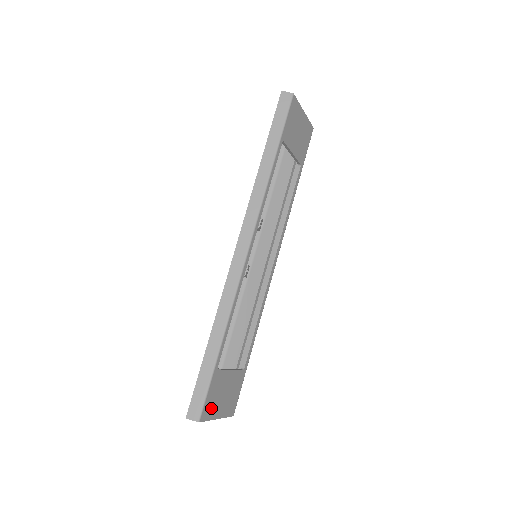
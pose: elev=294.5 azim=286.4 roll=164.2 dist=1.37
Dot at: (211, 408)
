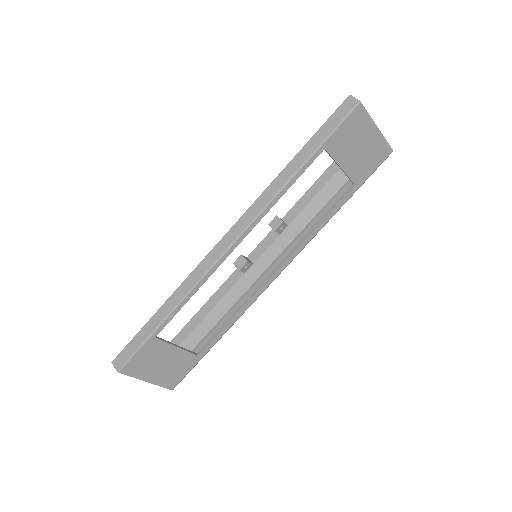
Dot at: (139, 368)
